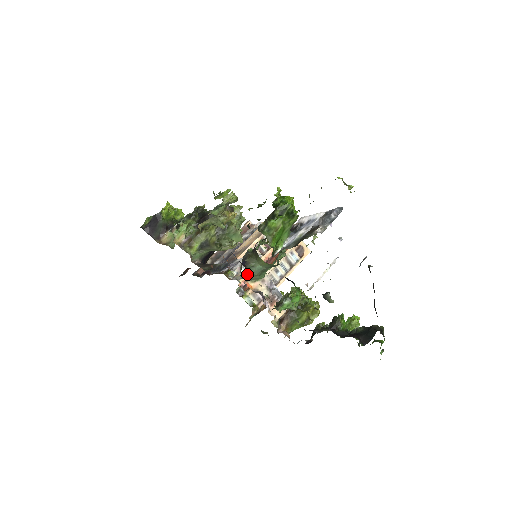
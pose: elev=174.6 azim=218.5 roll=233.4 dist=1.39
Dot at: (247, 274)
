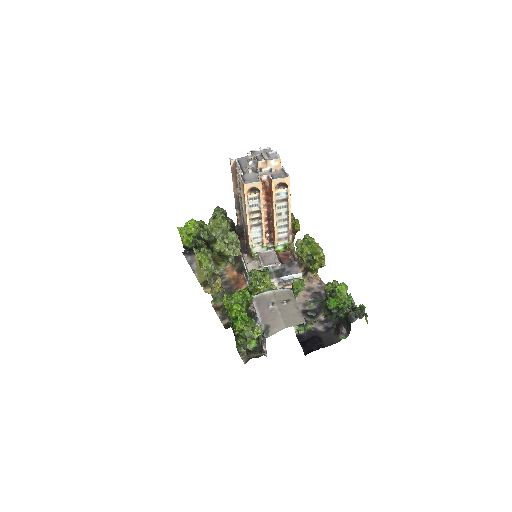
Dot at: (264, 238)
